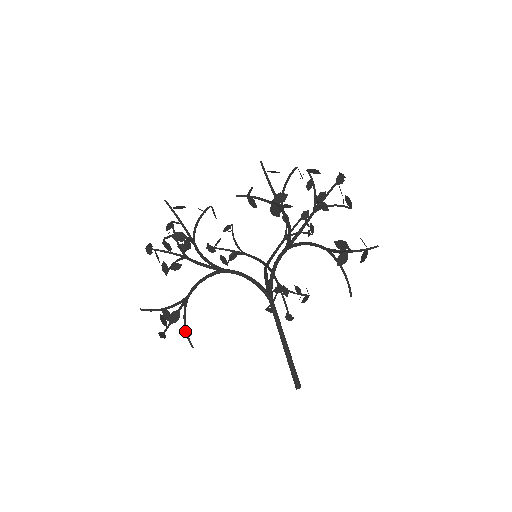
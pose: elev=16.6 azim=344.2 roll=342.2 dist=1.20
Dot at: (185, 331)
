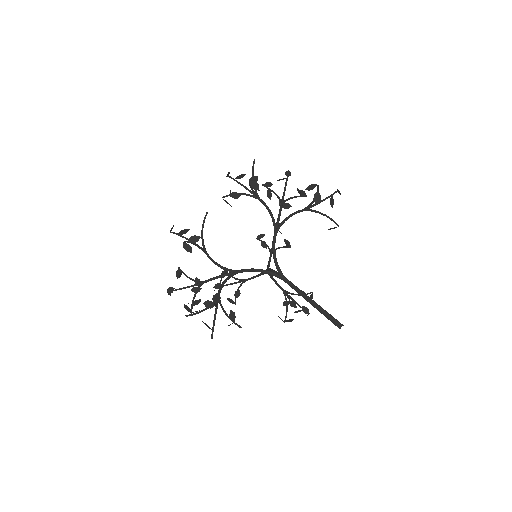
Dot at: (229, 314)
